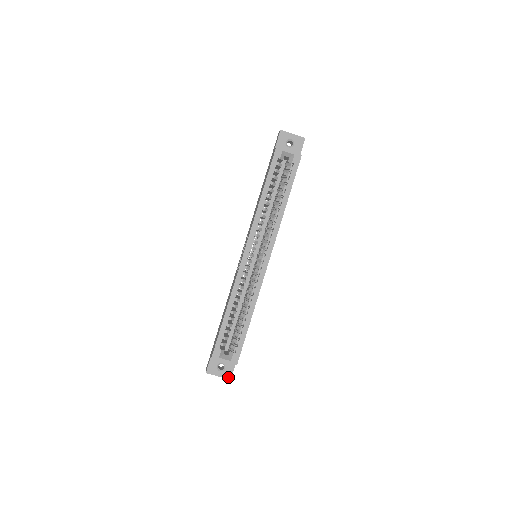
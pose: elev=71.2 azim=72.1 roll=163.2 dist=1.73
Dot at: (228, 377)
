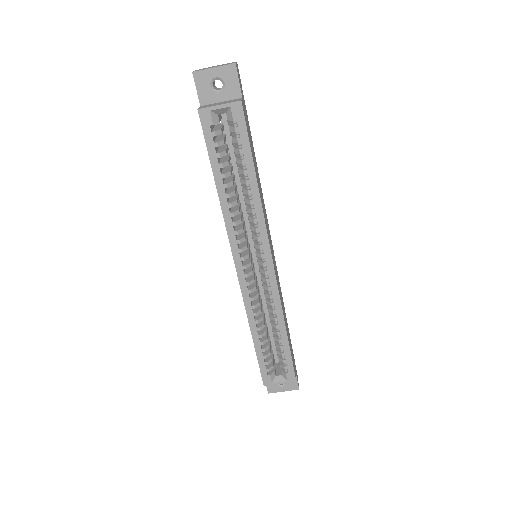
Dot at: (294, 388)
